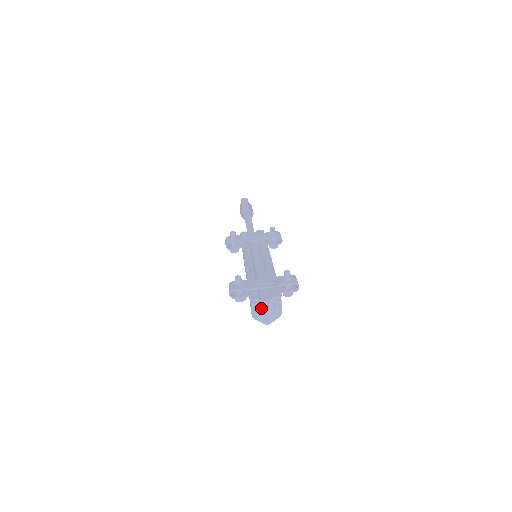
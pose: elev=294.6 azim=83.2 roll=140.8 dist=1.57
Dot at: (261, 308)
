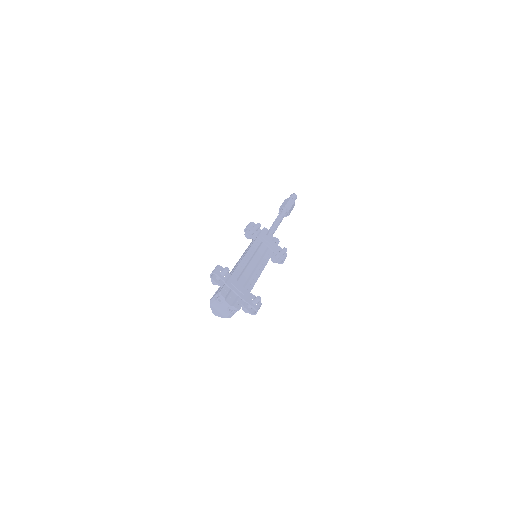
Dot at: (220, 303)
